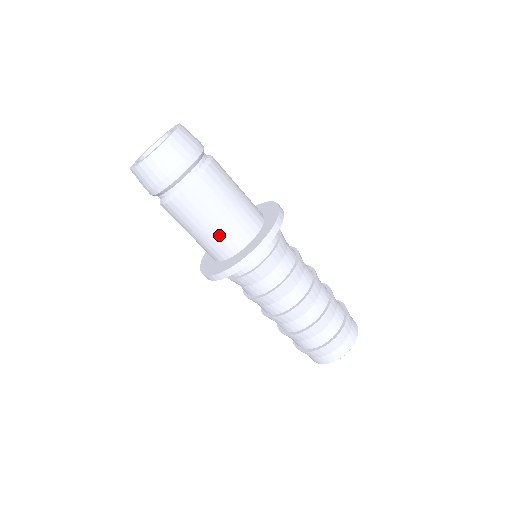
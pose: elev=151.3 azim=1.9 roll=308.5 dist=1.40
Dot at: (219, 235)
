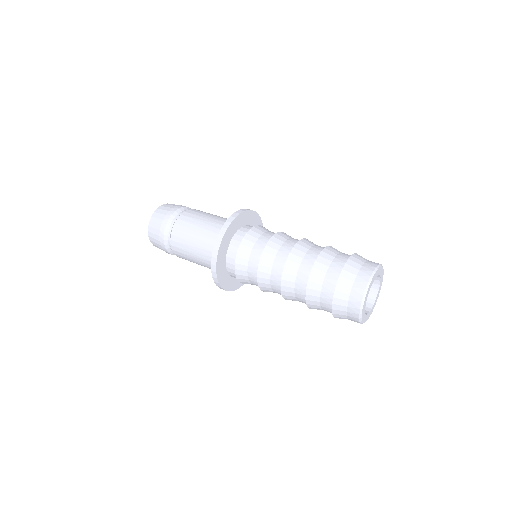
Dot at: (207, 236)
